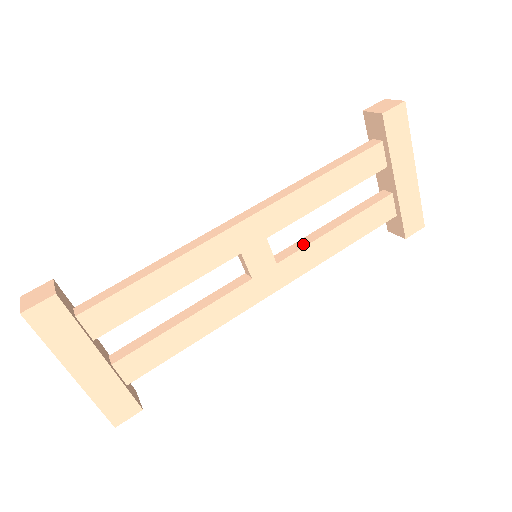
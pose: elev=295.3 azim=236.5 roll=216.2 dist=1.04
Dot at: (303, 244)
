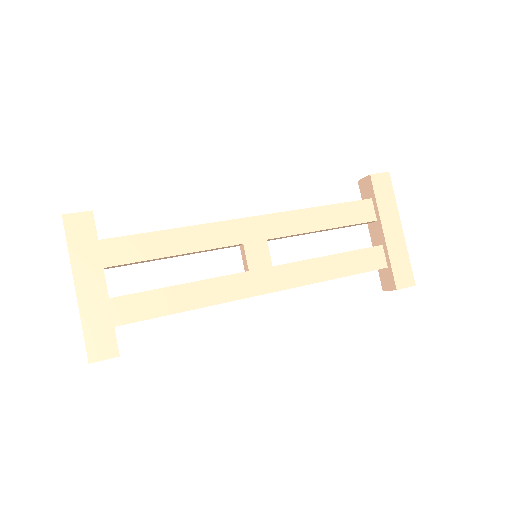
Dot at: (299, 261)
